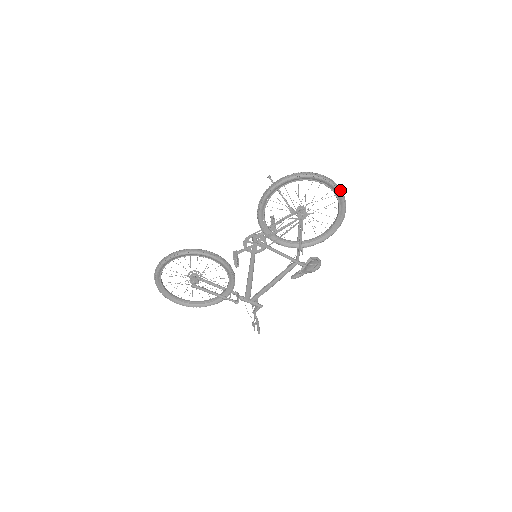
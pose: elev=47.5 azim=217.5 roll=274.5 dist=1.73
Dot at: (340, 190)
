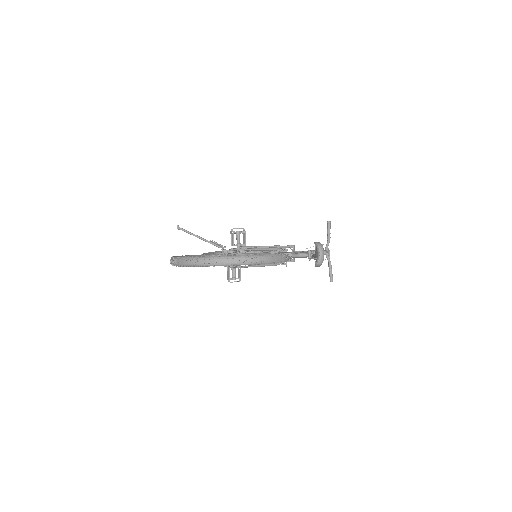
Dot at: (226, 265)
